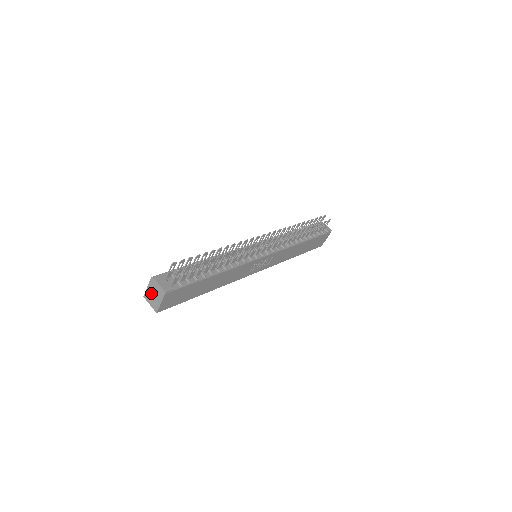
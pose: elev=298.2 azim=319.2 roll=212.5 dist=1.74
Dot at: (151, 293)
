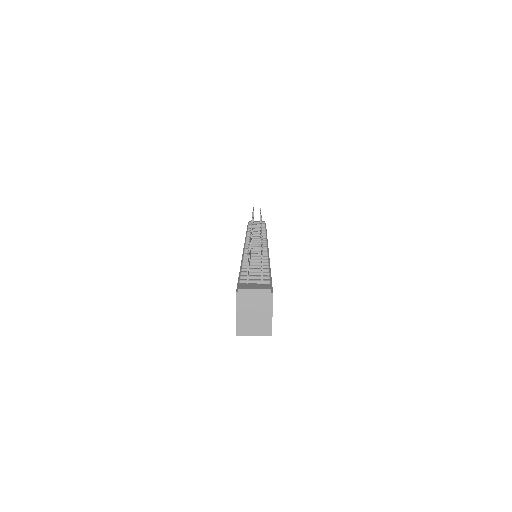
Dot at: (248, 316)
